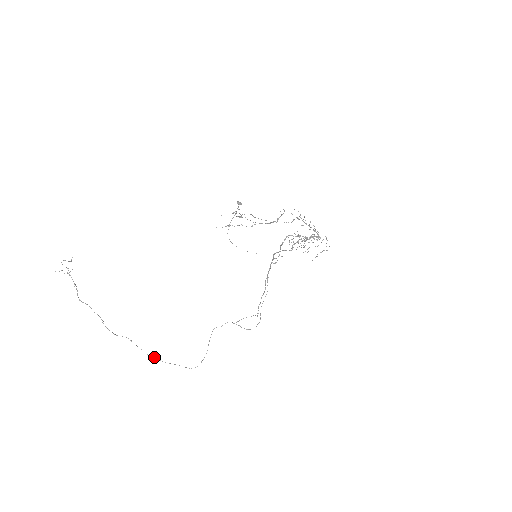
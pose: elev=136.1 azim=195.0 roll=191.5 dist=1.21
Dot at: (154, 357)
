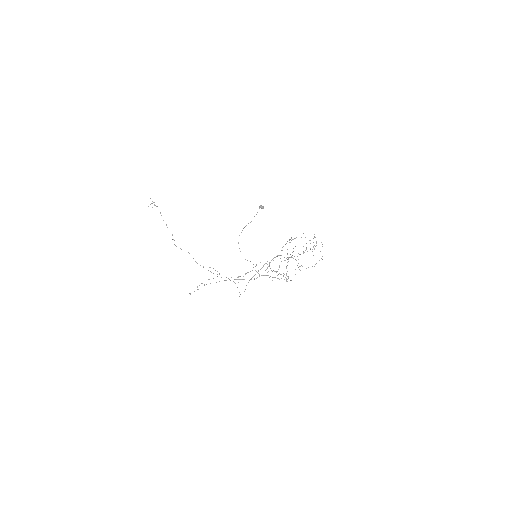
Dot at: (200, 265)
